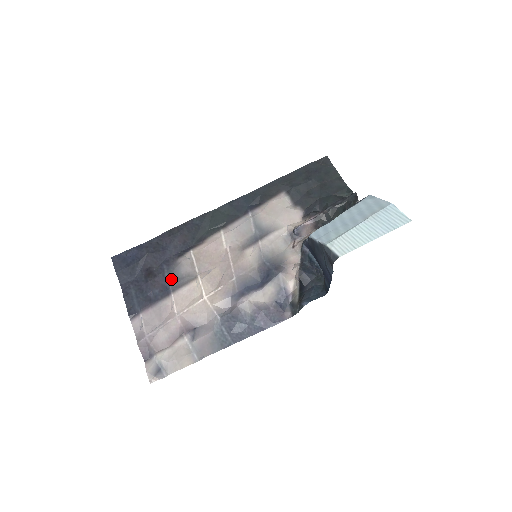
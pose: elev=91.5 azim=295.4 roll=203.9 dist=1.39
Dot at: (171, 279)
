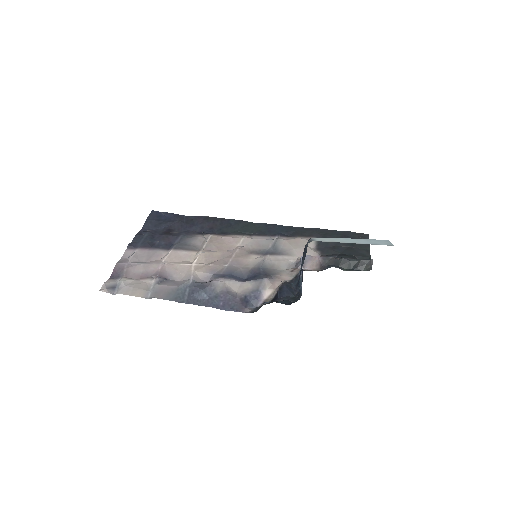
Dot at: (180, 241)
